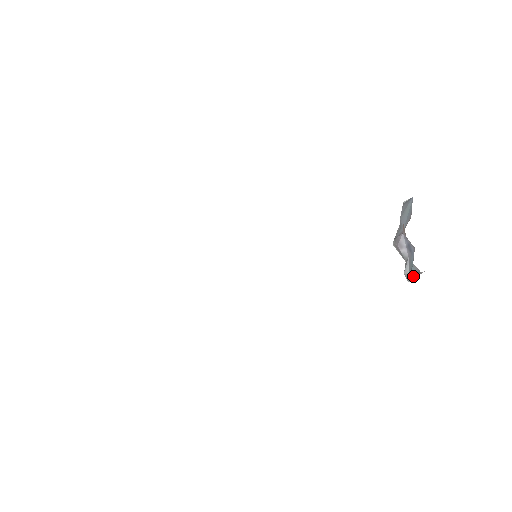
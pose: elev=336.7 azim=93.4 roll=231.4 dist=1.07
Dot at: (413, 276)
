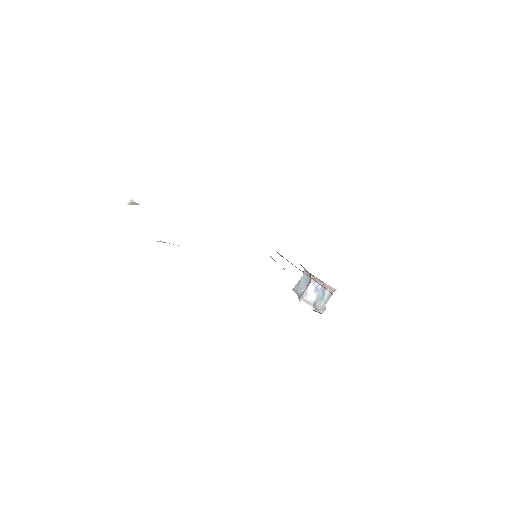
Dot at: (324, 305)
